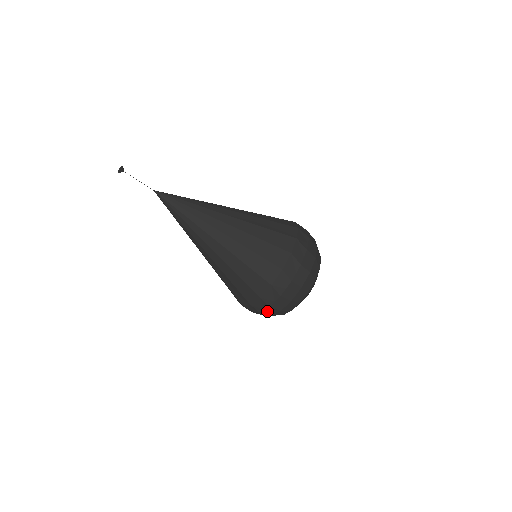
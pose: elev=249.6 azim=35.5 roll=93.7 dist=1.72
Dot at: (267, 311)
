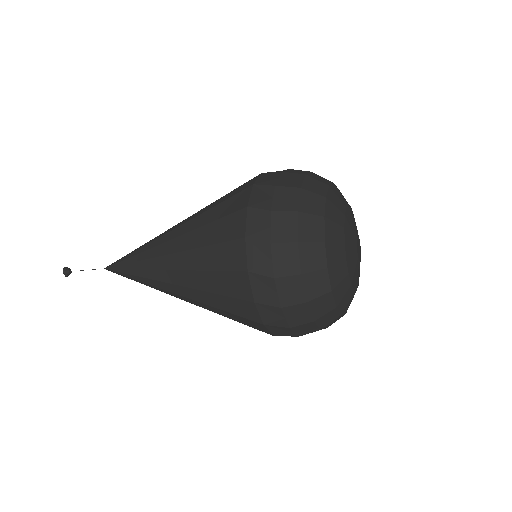
Dot at: (286, 294)
